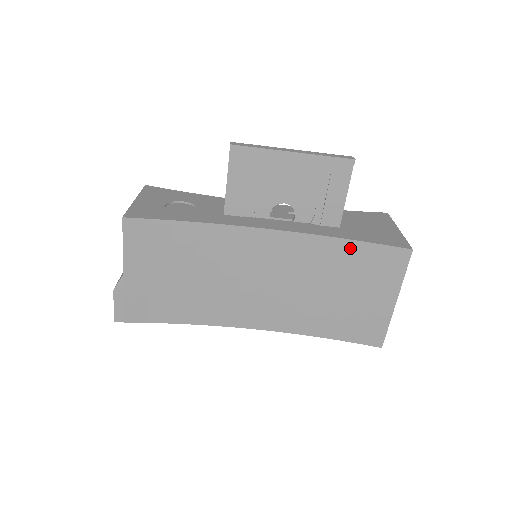
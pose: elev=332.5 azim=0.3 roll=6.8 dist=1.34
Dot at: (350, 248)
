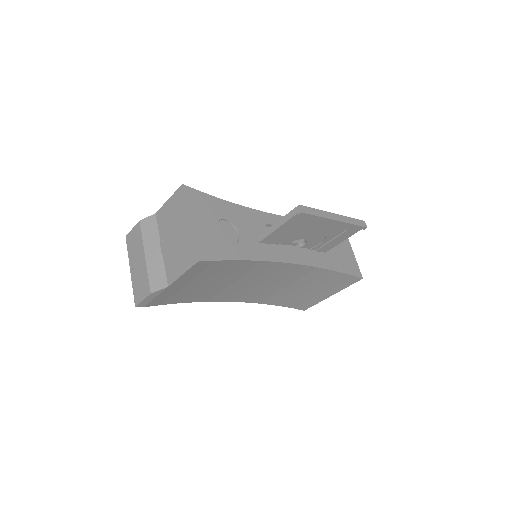
Dot at: (330, 274)
